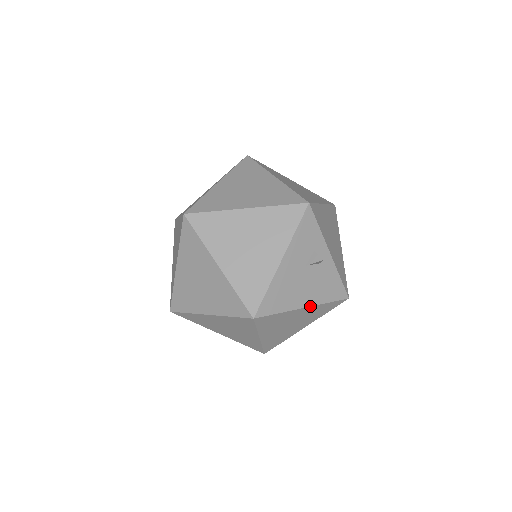
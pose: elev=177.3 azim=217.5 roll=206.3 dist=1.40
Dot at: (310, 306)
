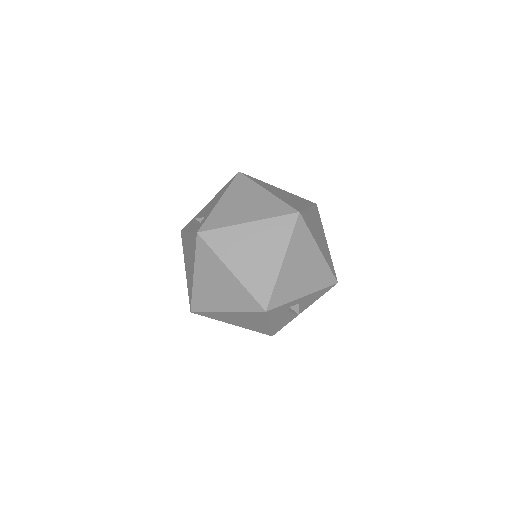
Dot at: occluded
